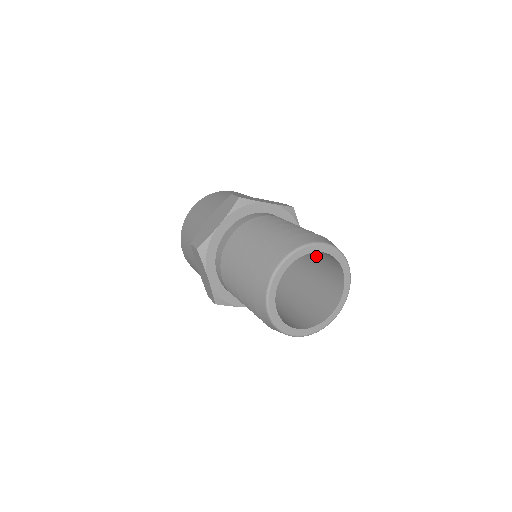
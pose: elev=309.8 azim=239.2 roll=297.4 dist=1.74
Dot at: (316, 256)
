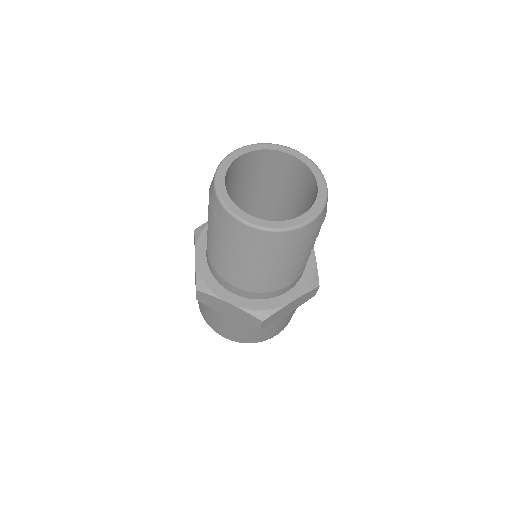
Dot at: (304, 210)
